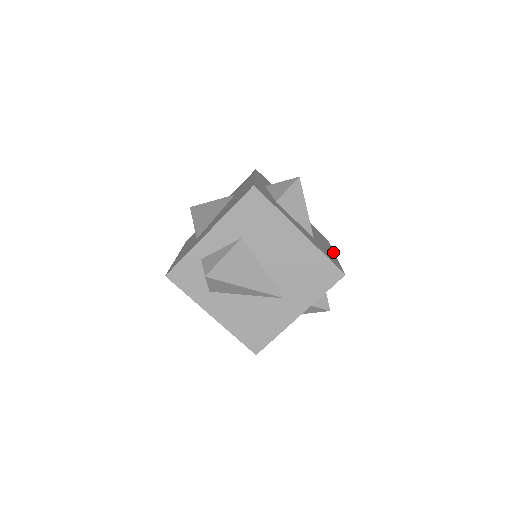
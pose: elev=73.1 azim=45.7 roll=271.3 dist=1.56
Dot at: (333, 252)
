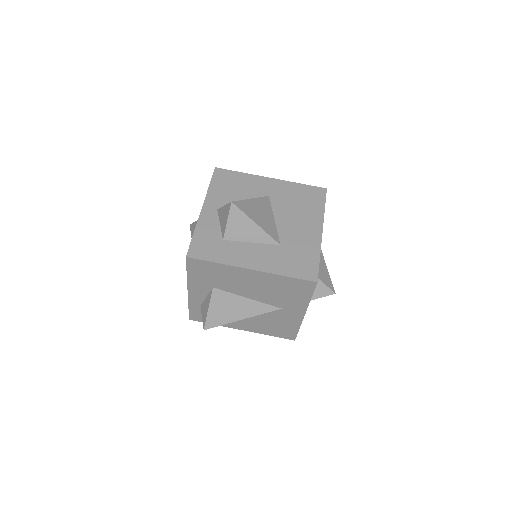
Dot at: (320, 226)
